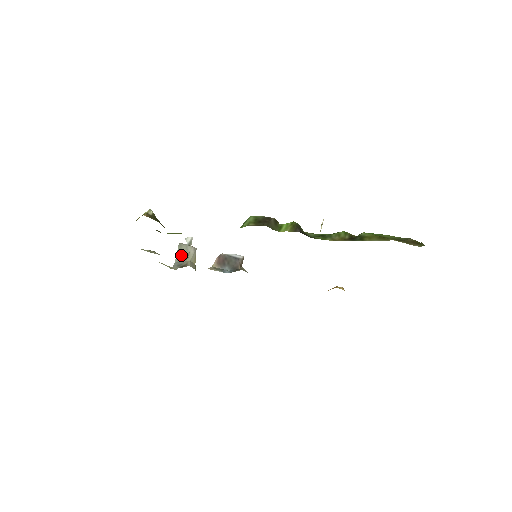
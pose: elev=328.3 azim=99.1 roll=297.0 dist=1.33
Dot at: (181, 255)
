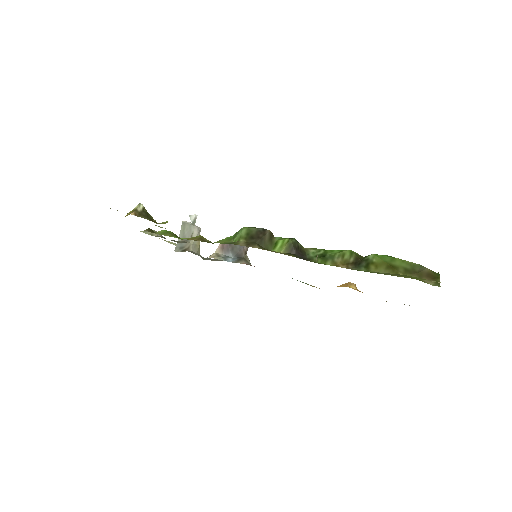
Dot at: (184, 235)
